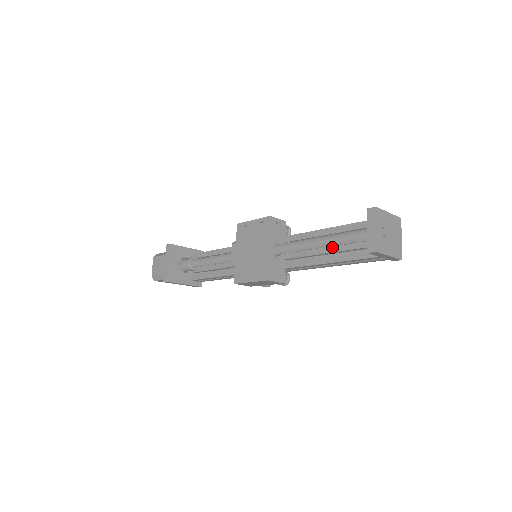
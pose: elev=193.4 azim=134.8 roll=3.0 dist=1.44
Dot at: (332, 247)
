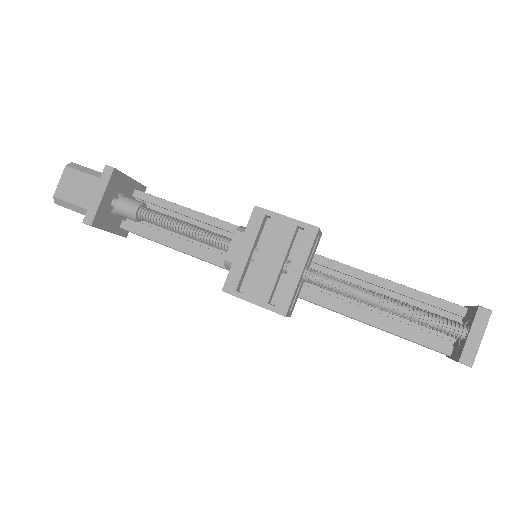
Dot at: occluded
